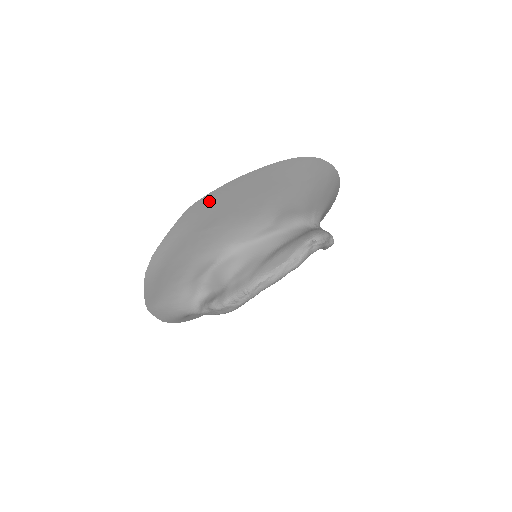
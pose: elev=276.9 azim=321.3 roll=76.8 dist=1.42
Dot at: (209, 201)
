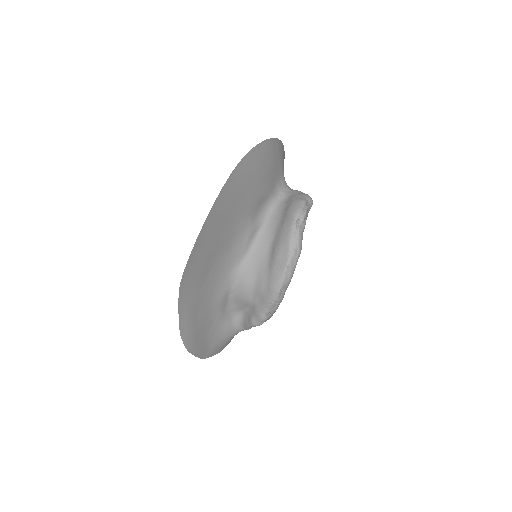
Dot at: (191, 267)
